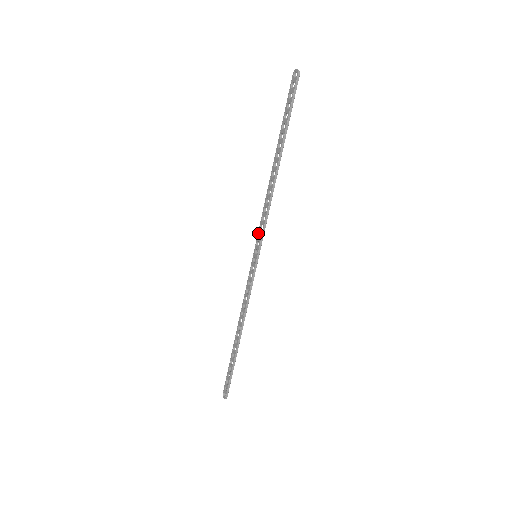
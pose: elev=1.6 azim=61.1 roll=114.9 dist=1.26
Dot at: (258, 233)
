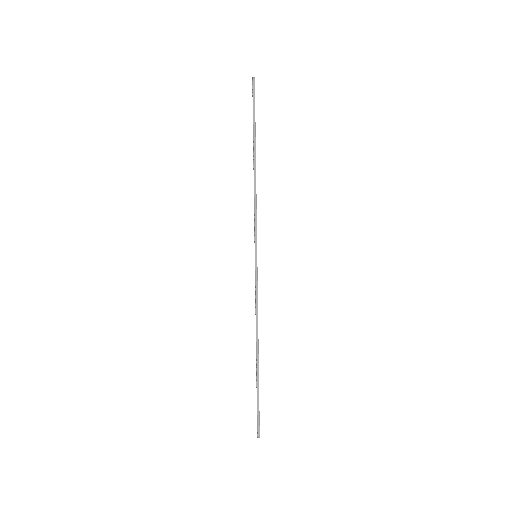
Dot at: (254, 232)
